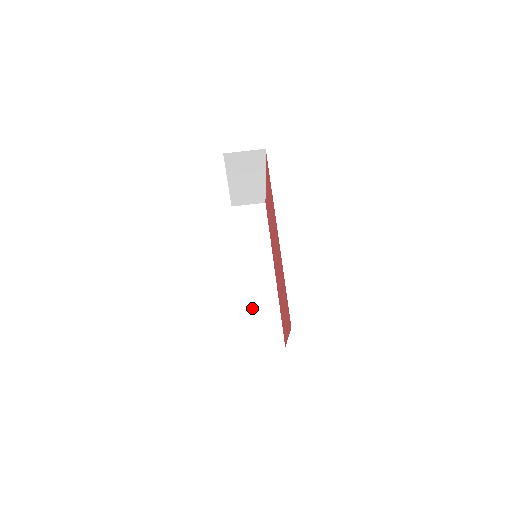
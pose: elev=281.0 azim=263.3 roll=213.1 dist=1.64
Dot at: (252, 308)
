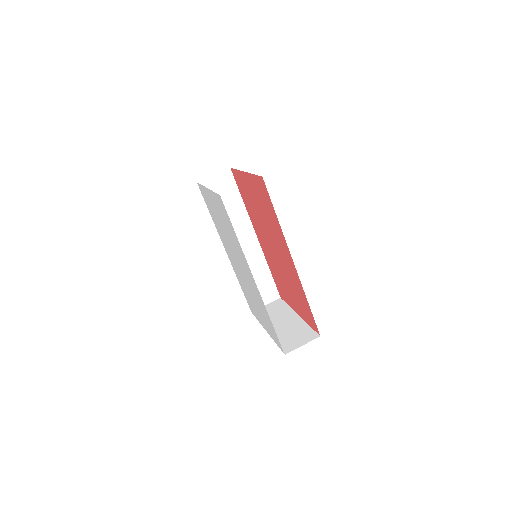
Dot at: occluded
